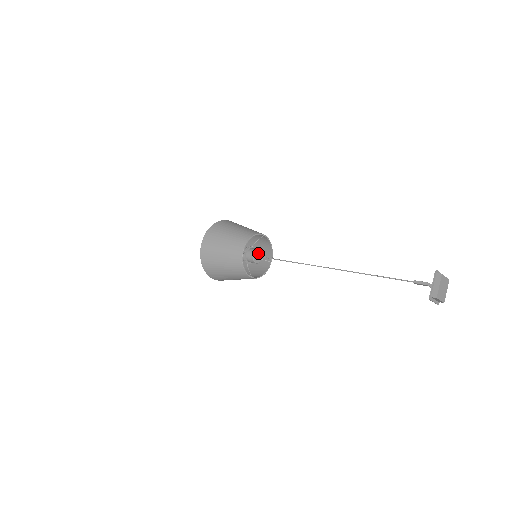
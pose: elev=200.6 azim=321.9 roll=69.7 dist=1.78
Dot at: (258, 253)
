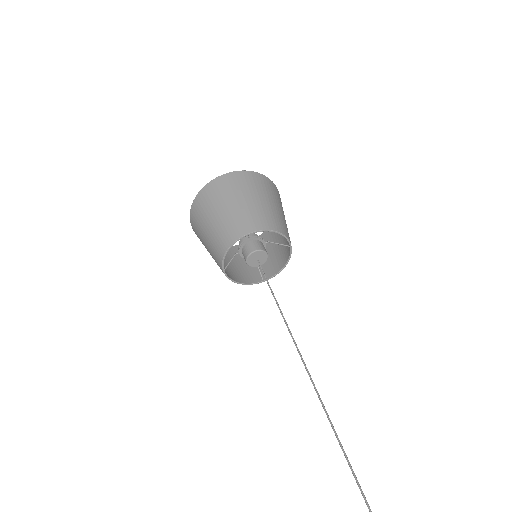
Dot at: (262, 256)
